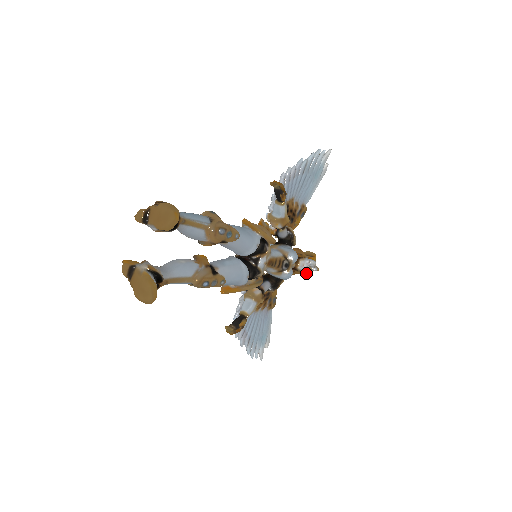
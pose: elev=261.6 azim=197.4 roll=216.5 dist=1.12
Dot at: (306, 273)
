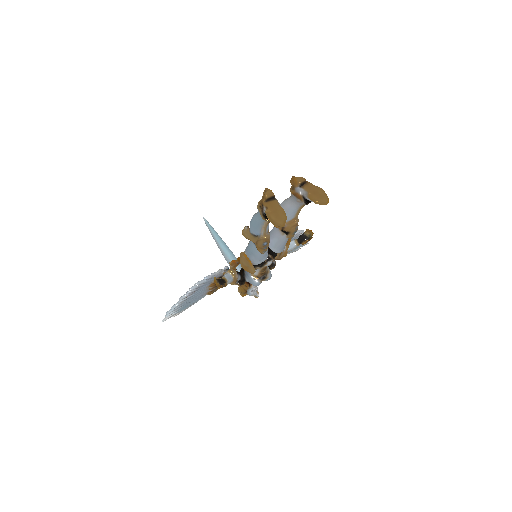
Dot at: (245, 293)
